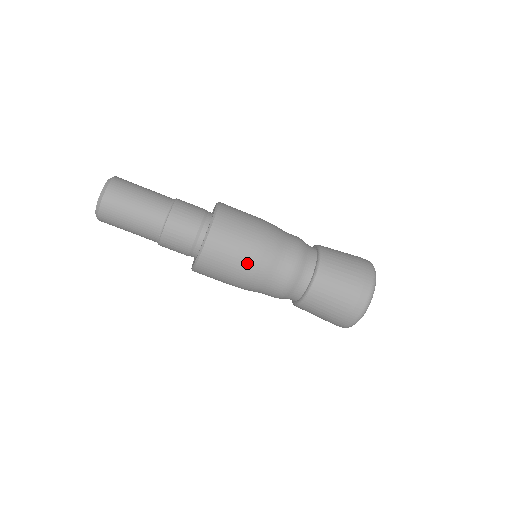
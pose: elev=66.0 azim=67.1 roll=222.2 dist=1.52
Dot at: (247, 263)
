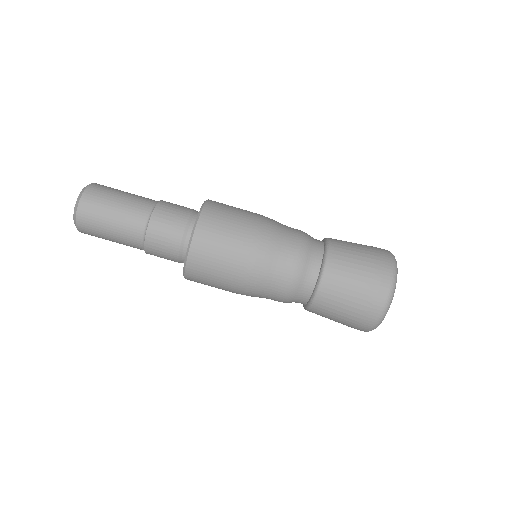
Dot at: (237, 276)
